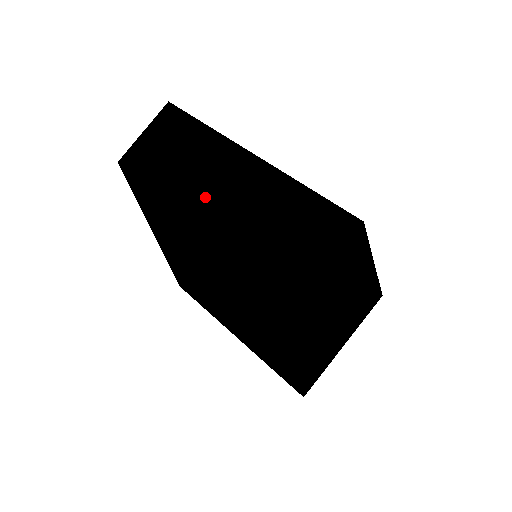
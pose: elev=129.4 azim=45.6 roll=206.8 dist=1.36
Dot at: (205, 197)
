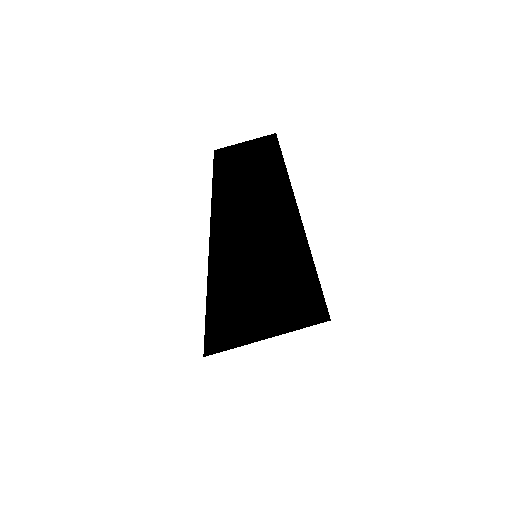
Dot at: occluded
